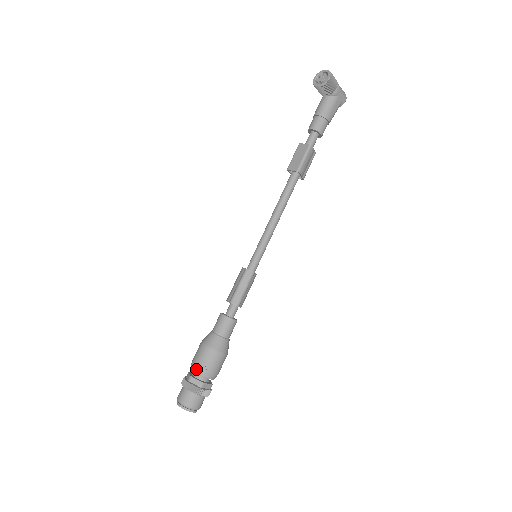
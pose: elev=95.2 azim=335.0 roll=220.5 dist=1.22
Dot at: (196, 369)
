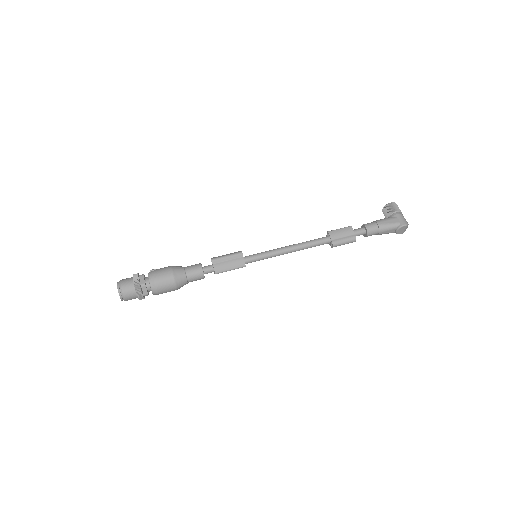
Dot at: occluded
